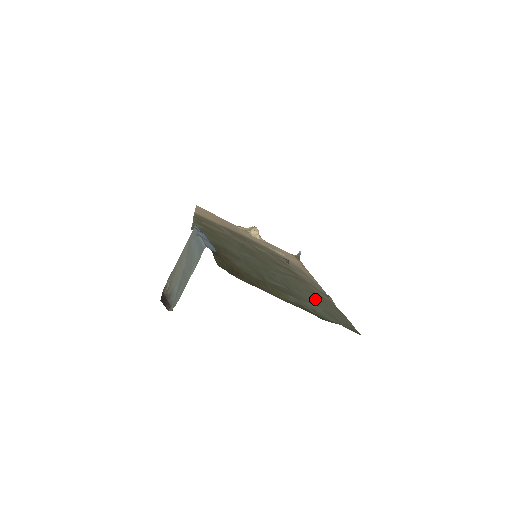
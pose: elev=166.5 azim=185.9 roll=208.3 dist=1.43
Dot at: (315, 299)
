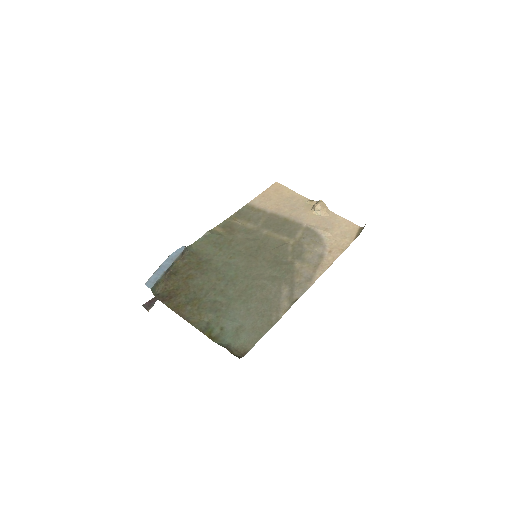
Dot at: (253, 311)
